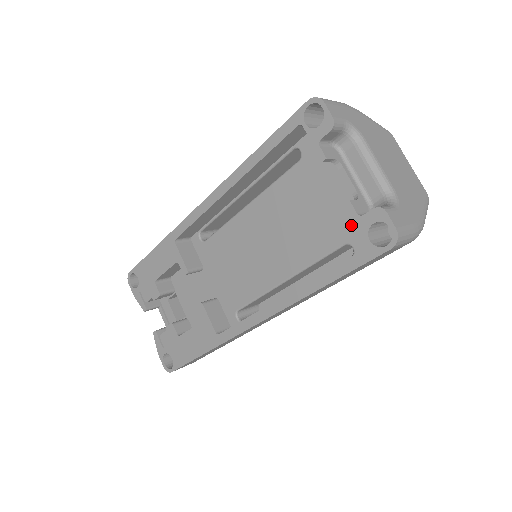
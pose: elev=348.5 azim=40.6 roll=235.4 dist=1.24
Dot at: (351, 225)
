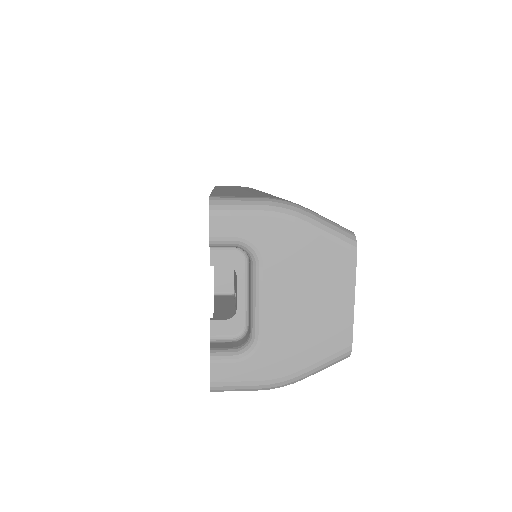
Dot at: occluded
